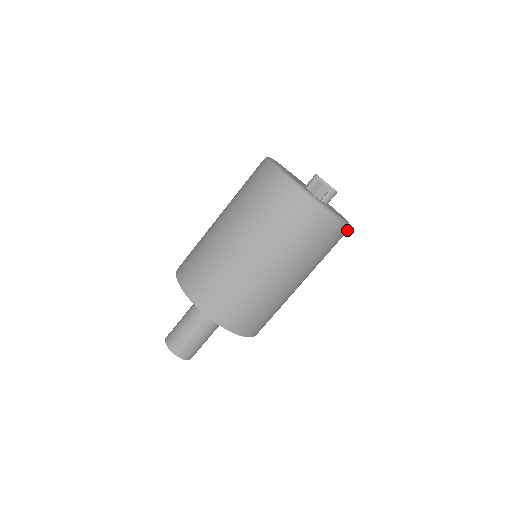
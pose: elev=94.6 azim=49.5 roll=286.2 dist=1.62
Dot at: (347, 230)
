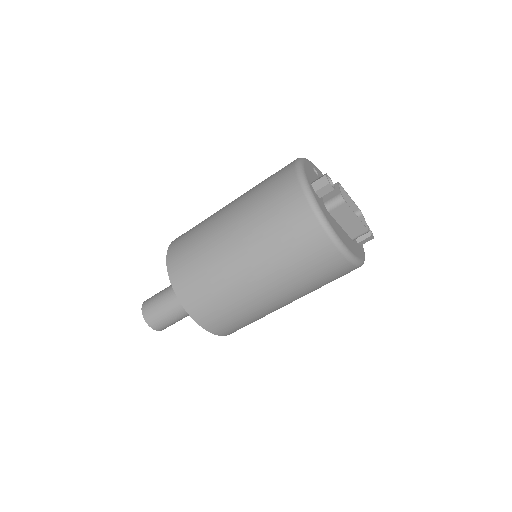
Dot at: (336, 249)
